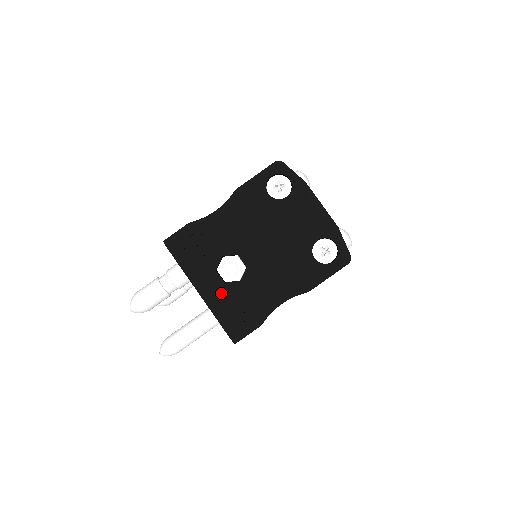
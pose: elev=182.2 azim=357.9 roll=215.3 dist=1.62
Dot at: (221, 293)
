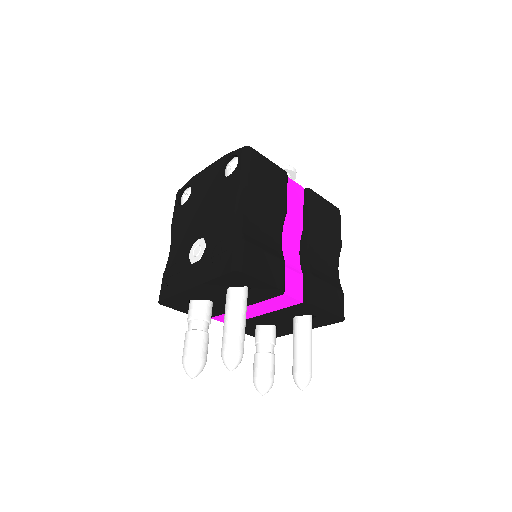
Dot at: (203, 267)
